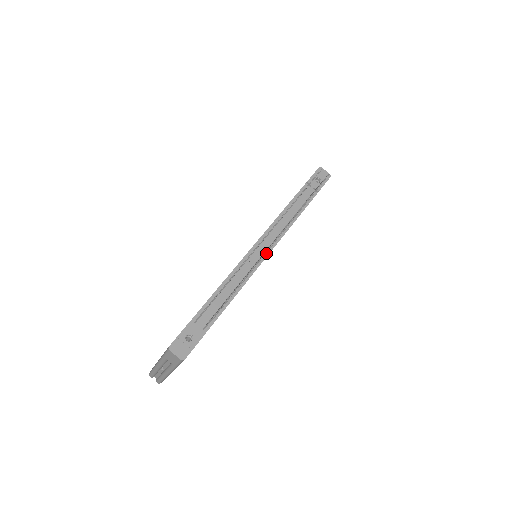
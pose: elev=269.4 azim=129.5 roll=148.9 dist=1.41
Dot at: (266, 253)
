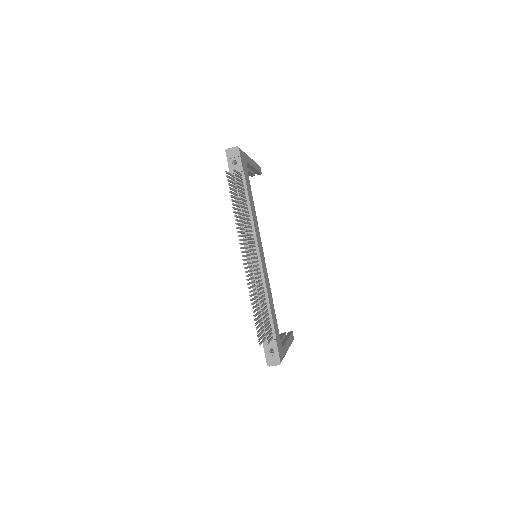
Dot at: (258, 256)
